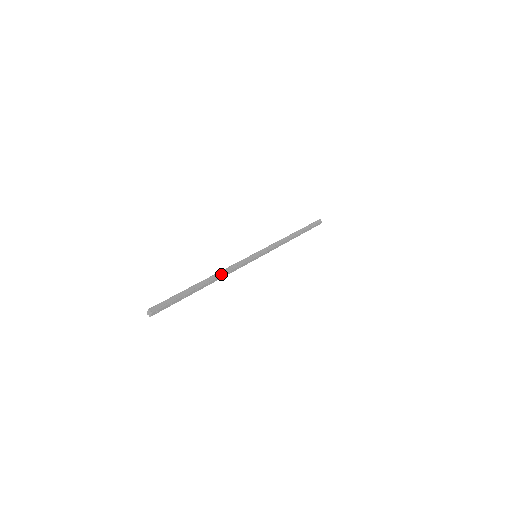
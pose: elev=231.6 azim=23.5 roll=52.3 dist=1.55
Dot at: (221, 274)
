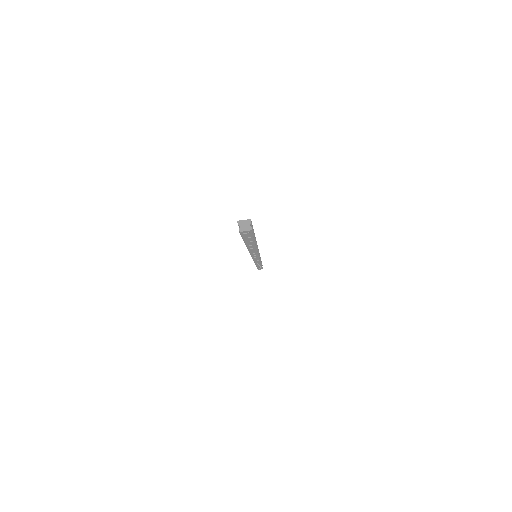
Dot at: occluded
